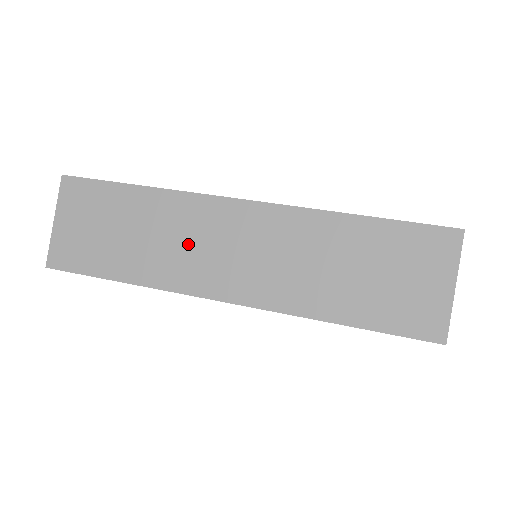
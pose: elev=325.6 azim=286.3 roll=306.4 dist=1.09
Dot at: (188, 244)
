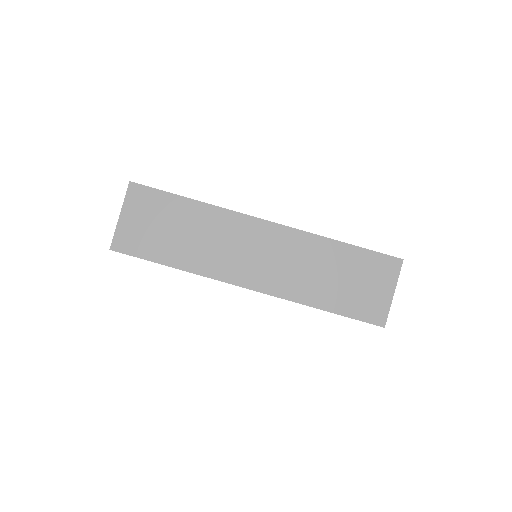
Dot at: (226, 246)
